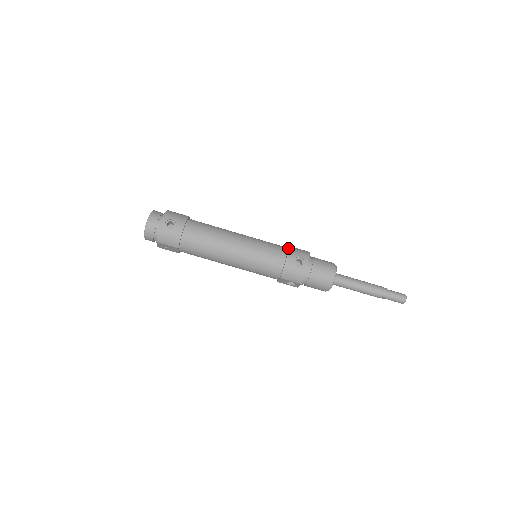
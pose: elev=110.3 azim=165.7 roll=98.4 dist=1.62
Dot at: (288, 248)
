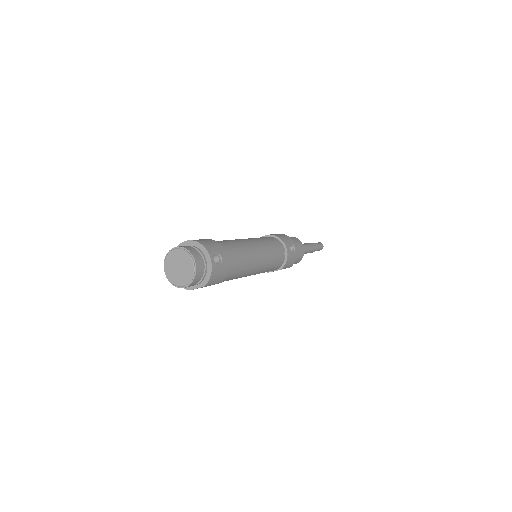
Dot at: (280, 238)
